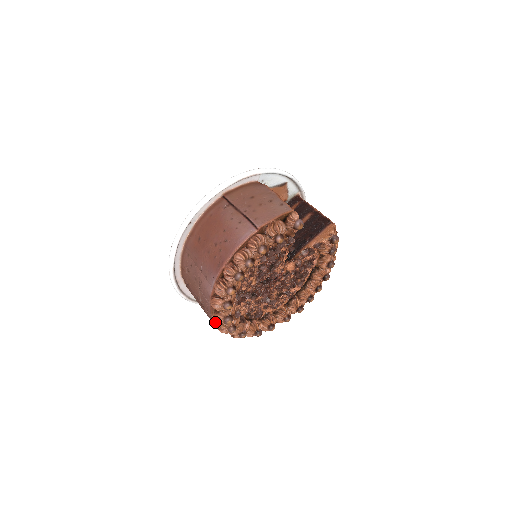
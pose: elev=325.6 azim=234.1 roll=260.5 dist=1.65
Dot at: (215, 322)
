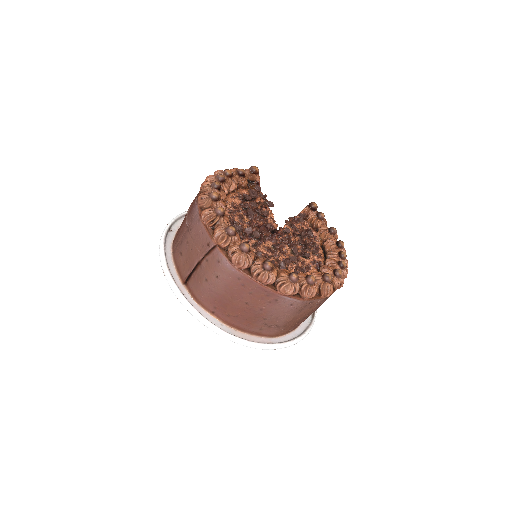
Dot at: (218, 239)
